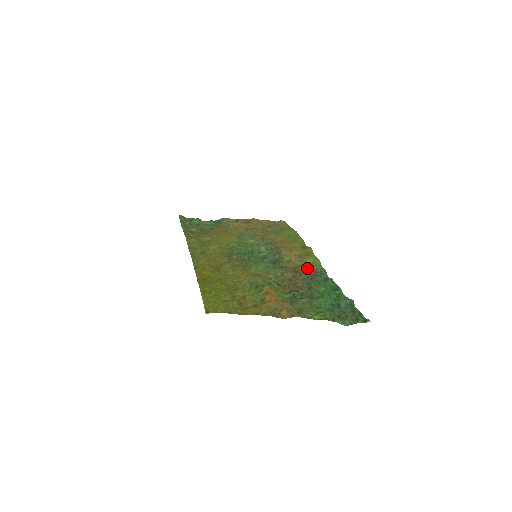
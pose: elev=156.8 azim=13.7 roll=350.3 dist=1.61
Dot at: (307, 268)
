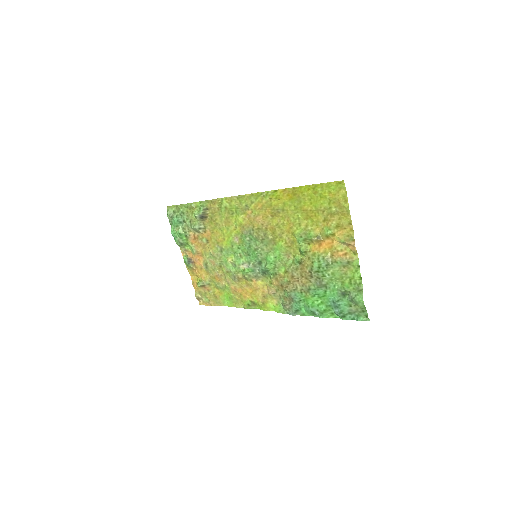
Dot at: (281, 297)
